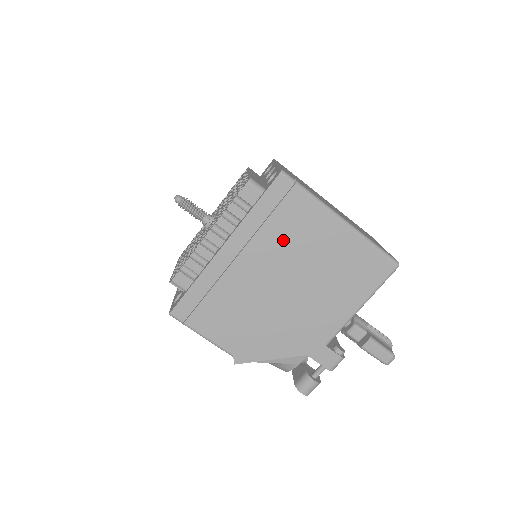
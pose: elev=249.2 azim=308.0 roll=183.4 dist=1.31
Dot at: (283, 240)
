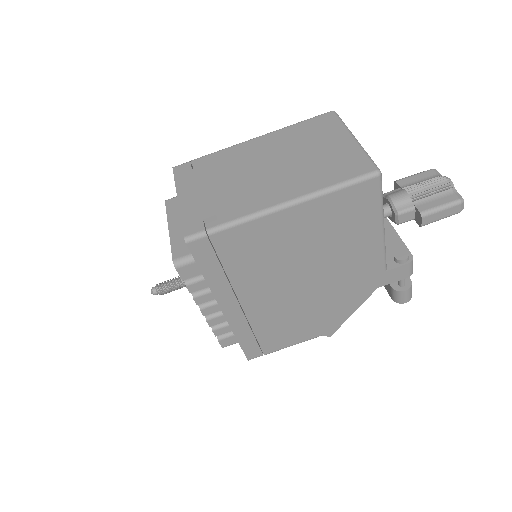
Dot at: (256, 266)
